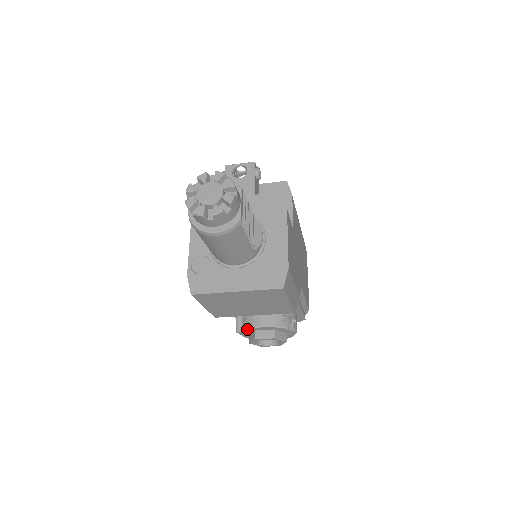
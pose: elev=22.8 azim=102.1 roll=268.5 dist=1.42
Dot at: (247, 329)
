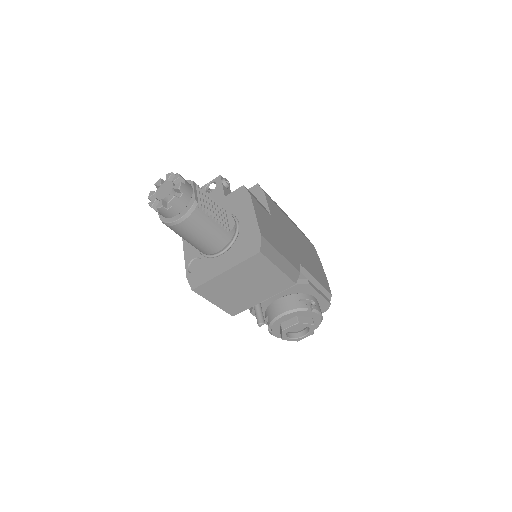
Dot at: (272, 324)
